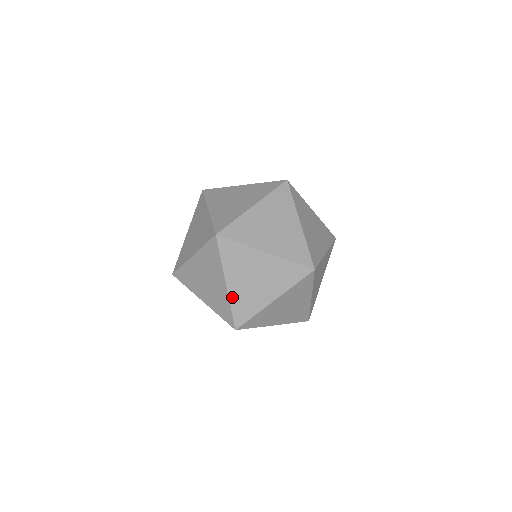
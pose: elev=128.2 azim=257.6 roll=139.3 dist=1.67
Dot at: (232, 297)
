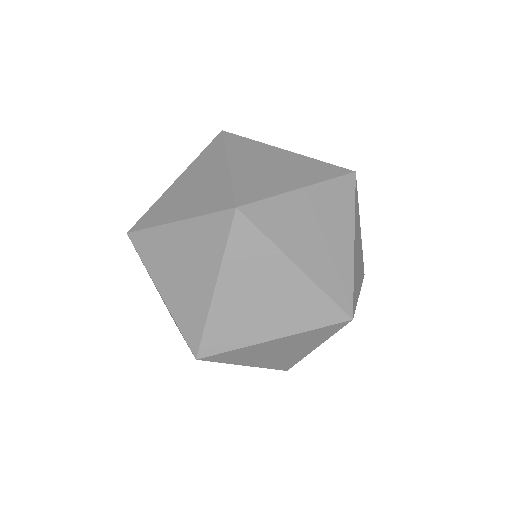
Dot at: (235, 175)
